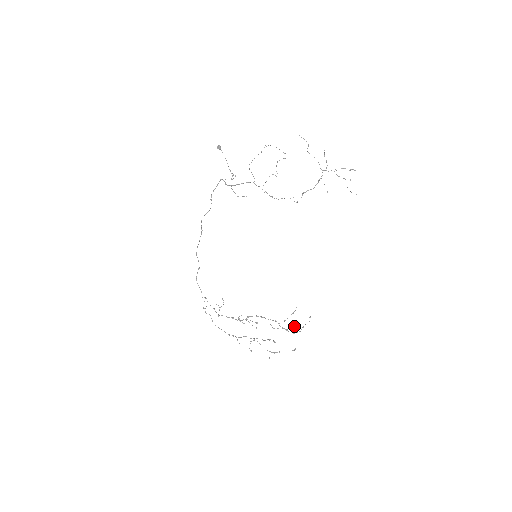
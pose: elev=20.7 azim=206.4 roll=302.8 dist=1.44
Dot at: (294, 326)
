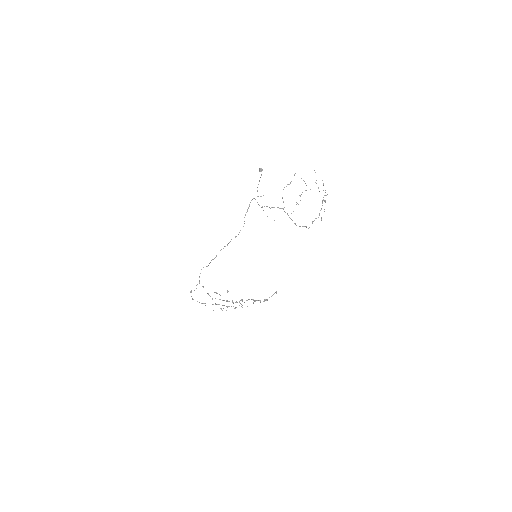
Dot at: occluded
